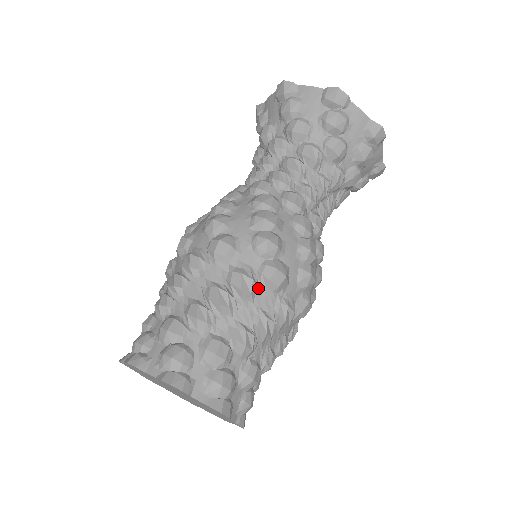
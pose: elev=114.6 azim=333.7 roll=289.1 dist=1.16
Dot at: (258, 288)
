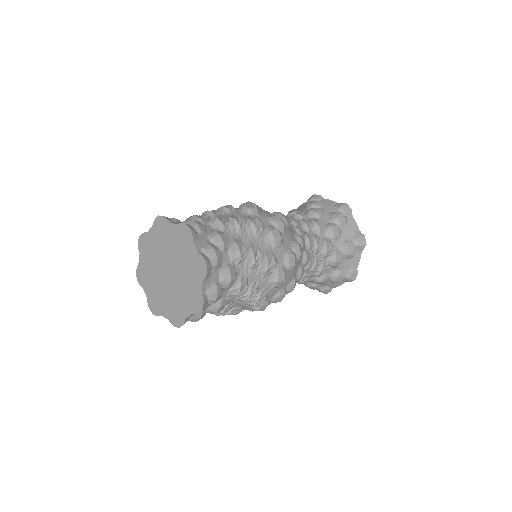
Dot at: (236, 210)
